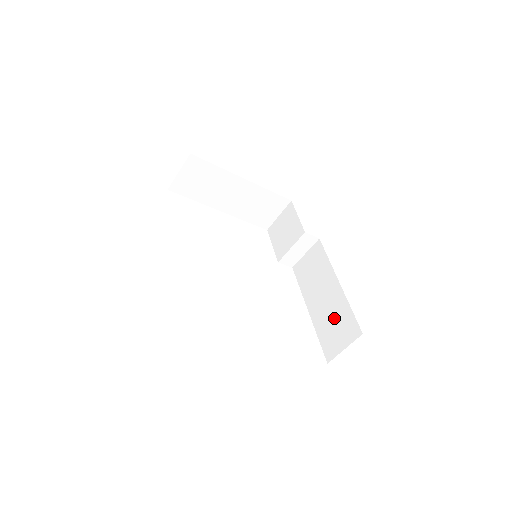
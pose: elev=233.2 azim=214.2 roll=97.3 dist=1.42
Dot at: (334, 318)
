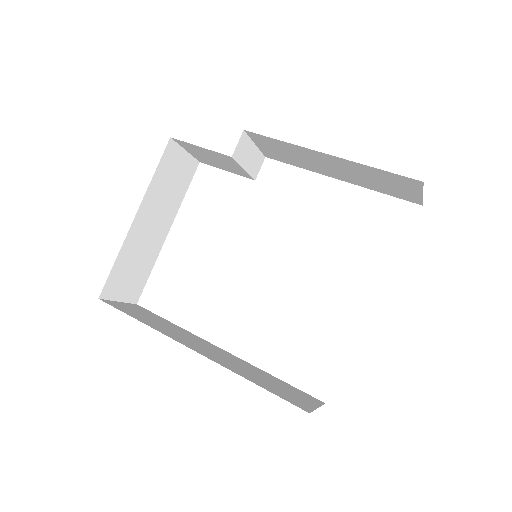
Dot at: (372, 179)
